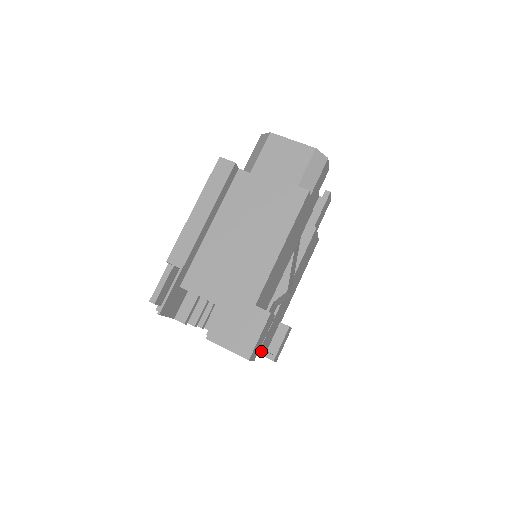
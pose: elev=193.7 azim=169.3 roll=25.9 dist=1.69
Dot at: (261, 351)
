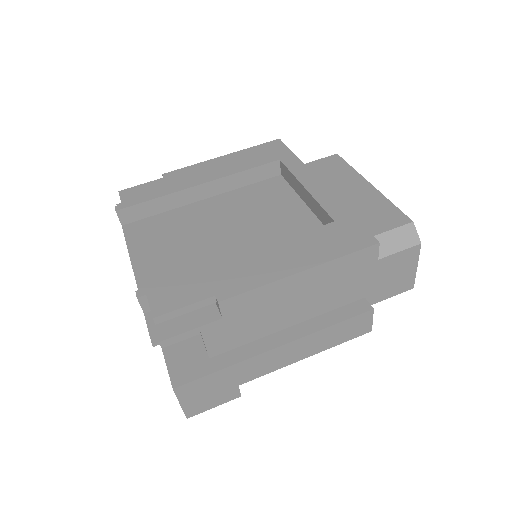
Dot at: occluded
